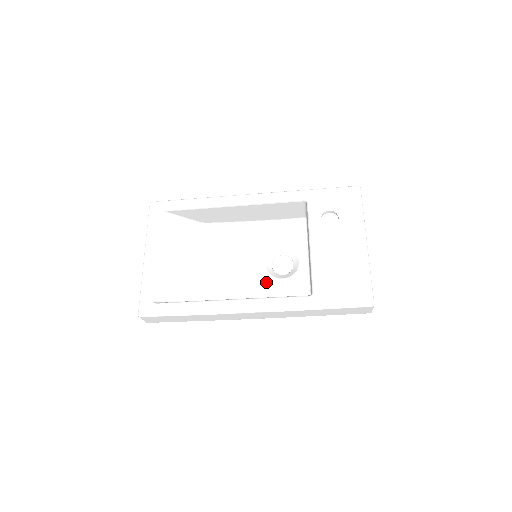
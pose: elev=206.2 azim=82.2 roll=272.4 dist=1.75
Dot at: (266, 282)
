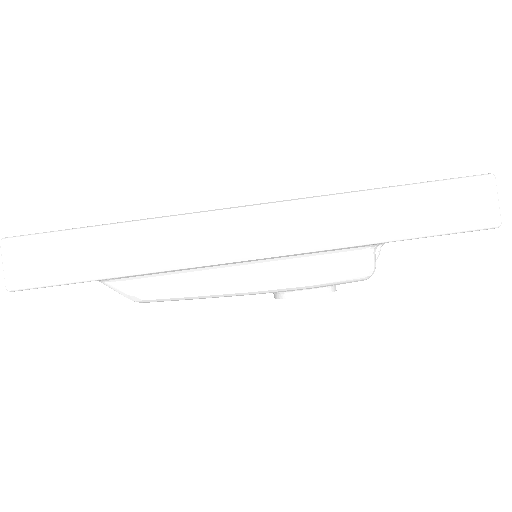
Dot at: occluded
